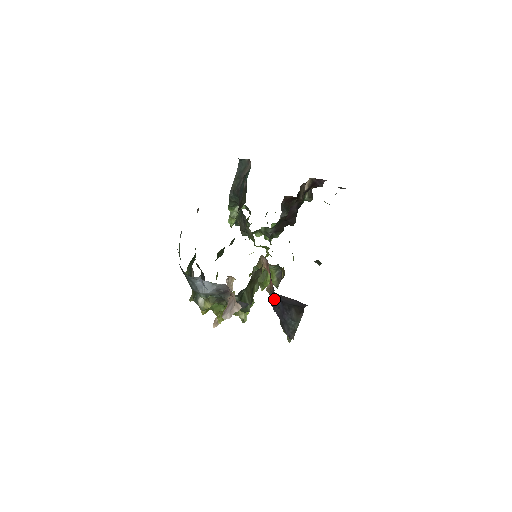
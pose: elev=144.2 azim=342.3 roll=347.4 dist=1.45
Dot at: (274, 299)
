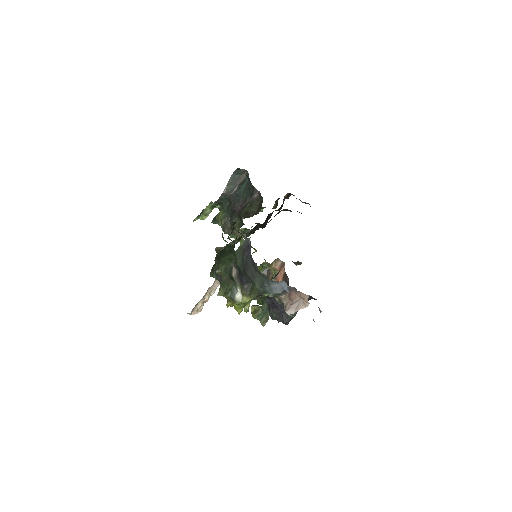
Dot at: occluded
